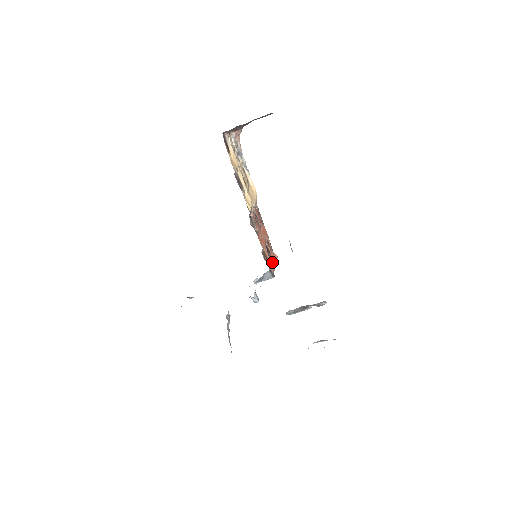
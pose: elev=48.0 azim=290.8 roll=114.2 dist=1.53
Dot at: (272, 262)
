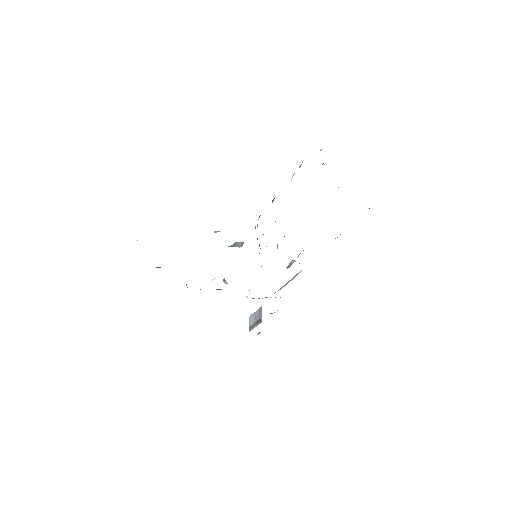
Dot at: occluded
